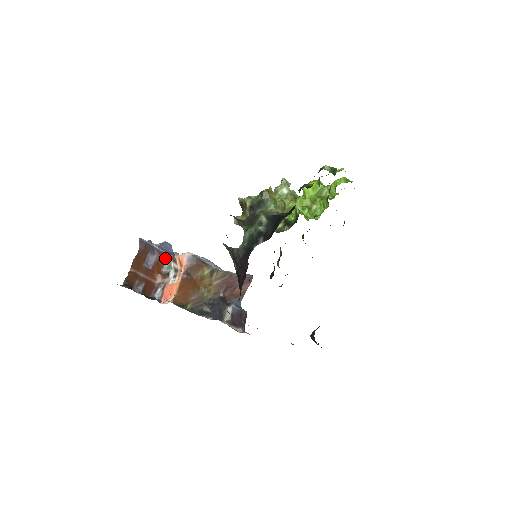
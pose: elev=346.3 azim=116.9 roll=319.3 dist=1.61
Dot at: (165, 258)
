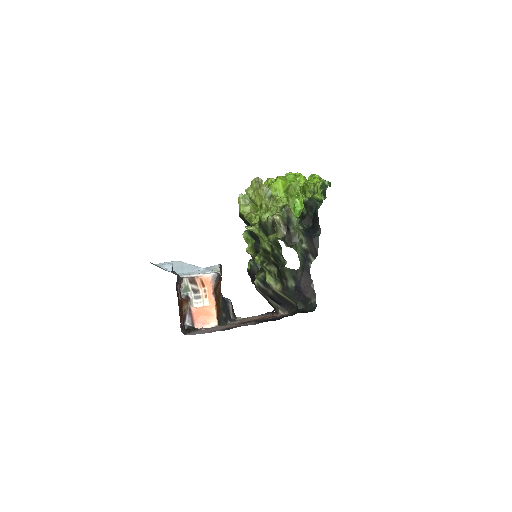
Dot at: (181, 282)
